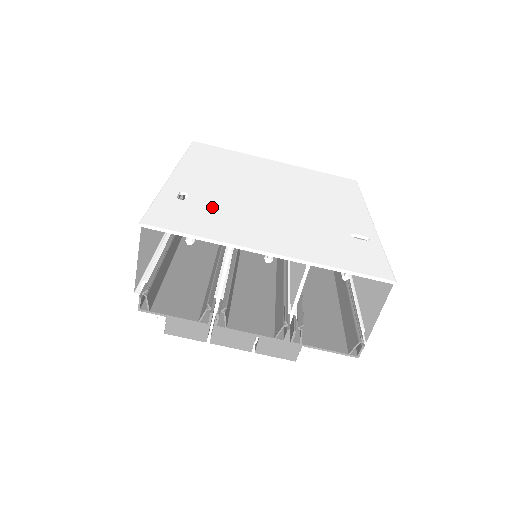
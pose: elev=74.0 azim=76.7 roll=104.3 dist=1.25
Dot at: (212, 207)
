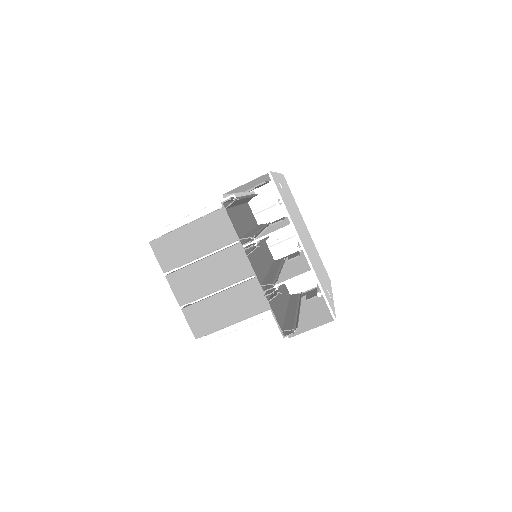
Dot at: occluded
